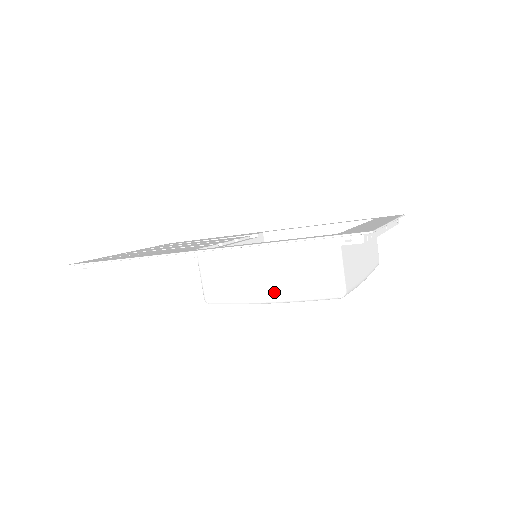
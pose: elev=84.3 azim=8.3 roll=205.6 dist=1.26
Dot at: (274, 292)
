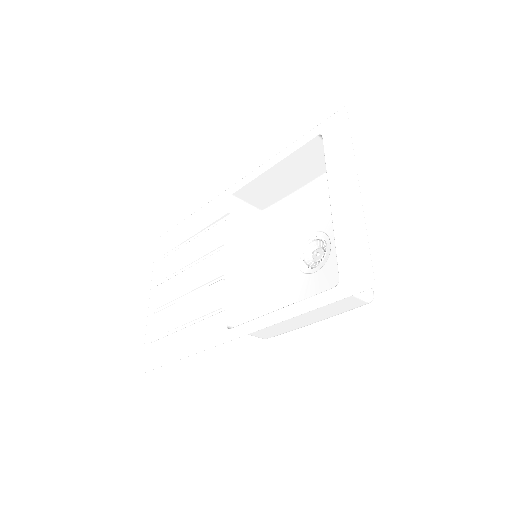
Dot at: (315, 320)
